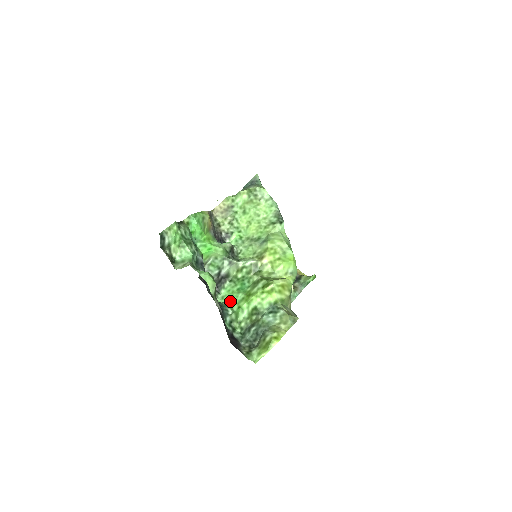
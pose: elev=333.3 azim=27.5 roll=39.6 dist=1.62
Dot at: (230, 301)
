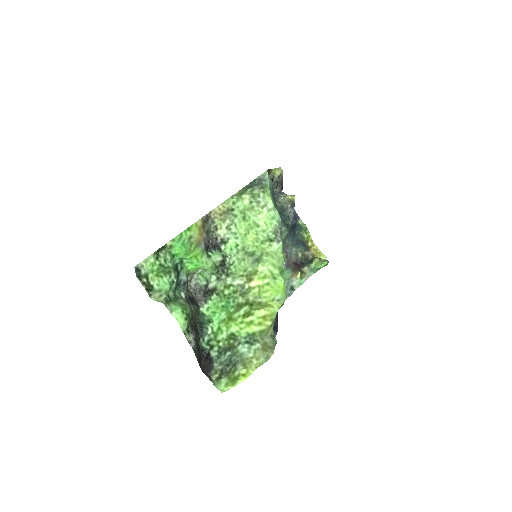
Dot at: (212, 318)
